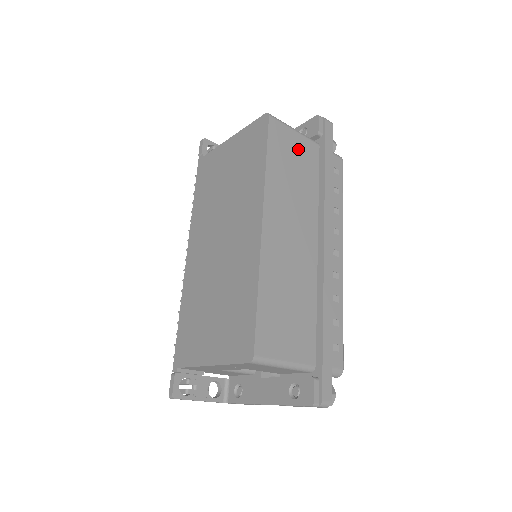
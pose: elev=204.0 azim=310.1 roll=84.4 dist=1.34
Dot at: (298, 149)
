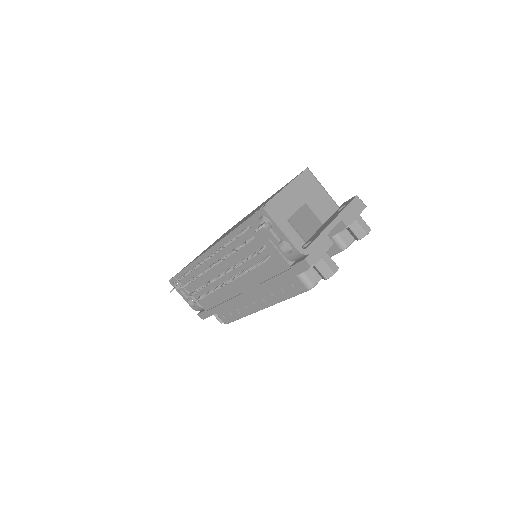
Dot at: occluded
